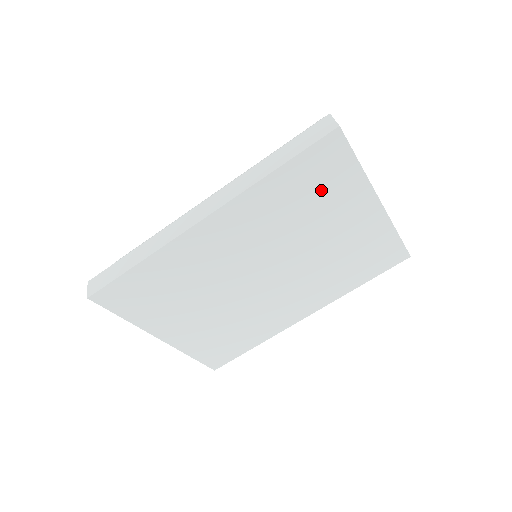
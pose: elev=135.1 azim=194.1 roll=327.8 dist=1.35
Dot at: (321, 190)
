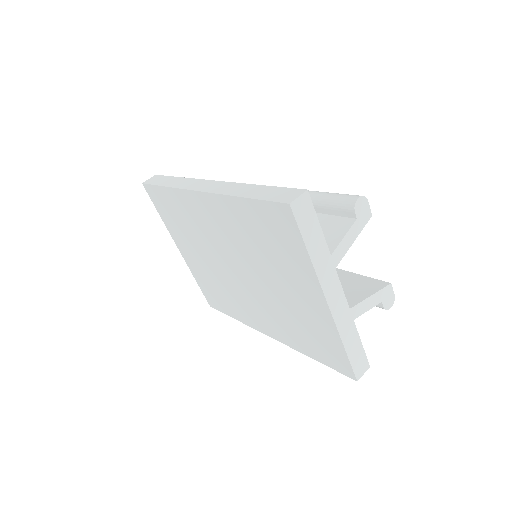
Dot at: (277, 245)
